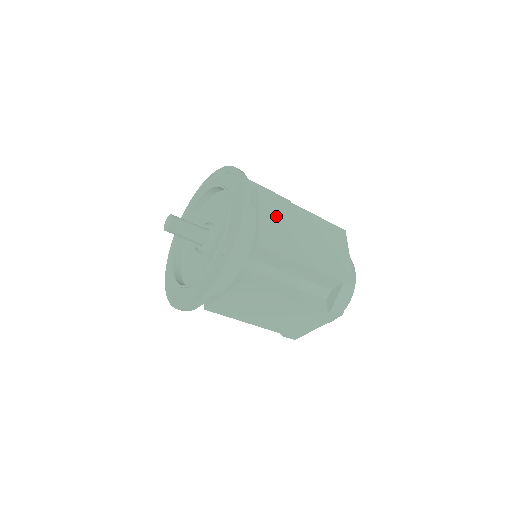
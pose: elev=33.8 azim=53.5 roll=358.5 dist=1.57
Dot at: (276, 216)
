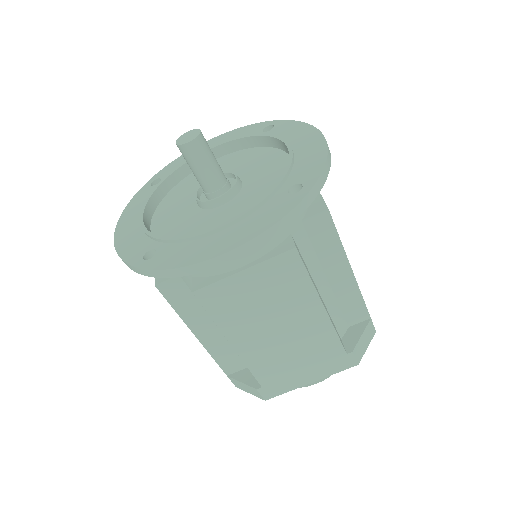
Dot at: occluded
